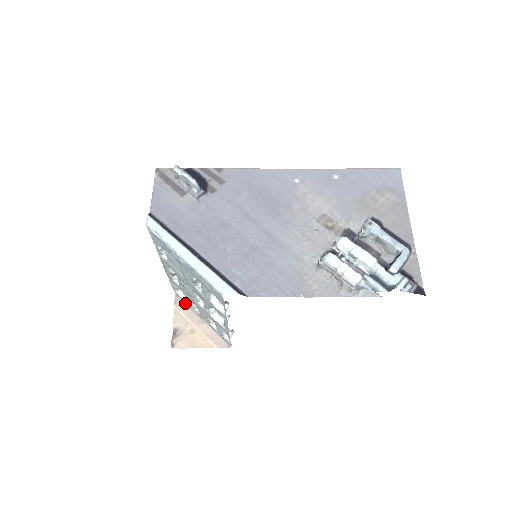
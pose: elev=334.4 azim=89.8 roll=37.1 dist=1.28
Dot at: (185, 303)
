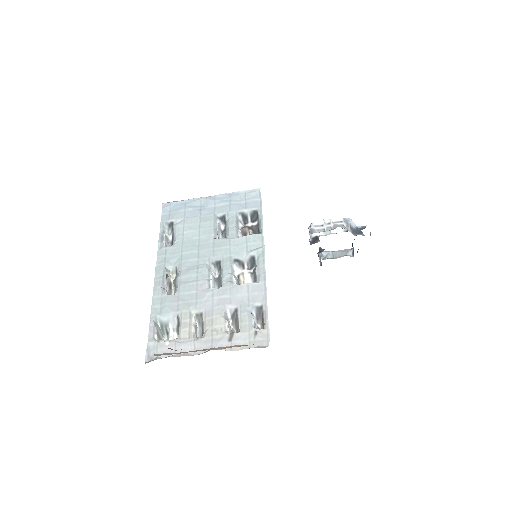
Dot at: (169, 356)
